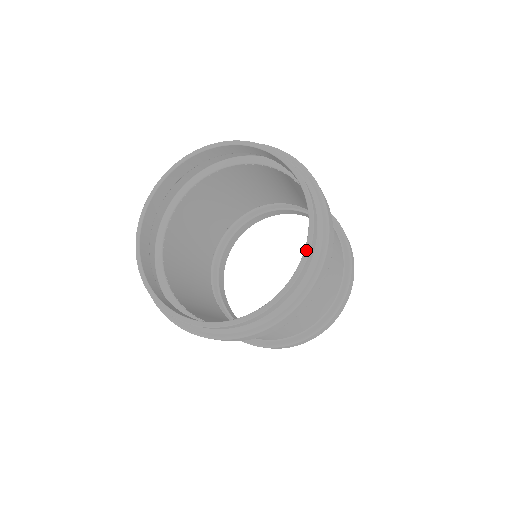
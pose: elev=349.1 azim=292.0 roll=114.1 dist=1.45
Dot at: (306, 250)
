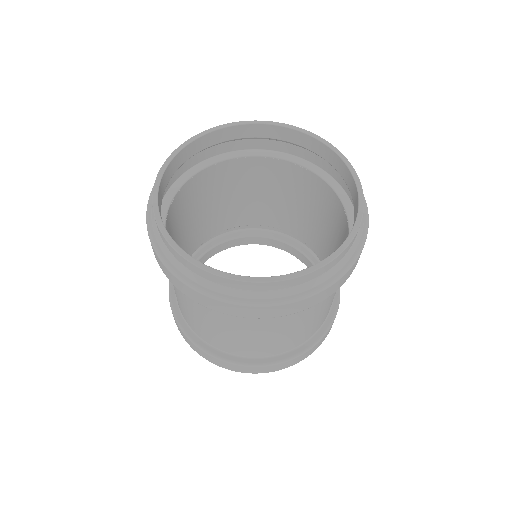
Dot at: (360, 194)
